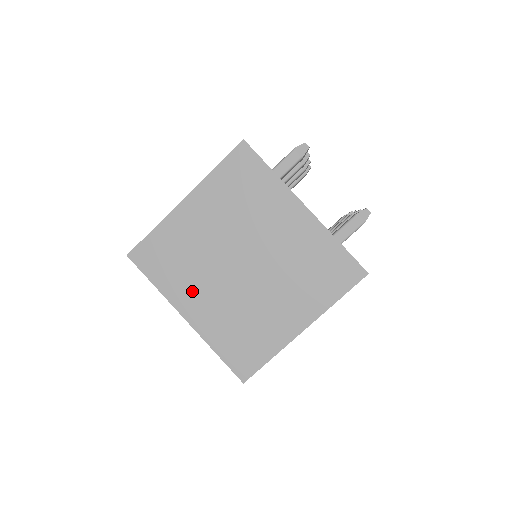
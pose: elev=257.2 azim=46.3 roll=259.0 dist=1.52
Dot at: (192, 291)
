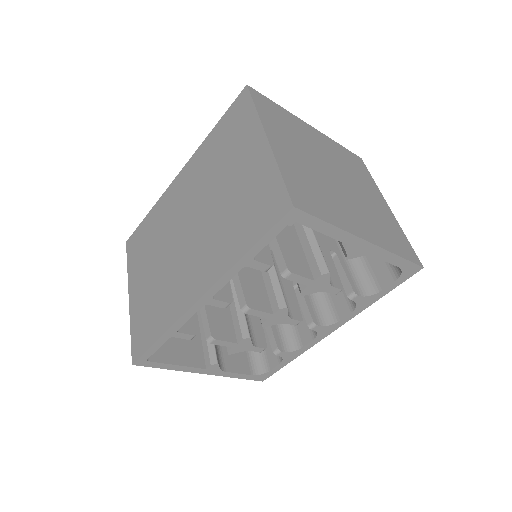
Dot at: (346, 214)
